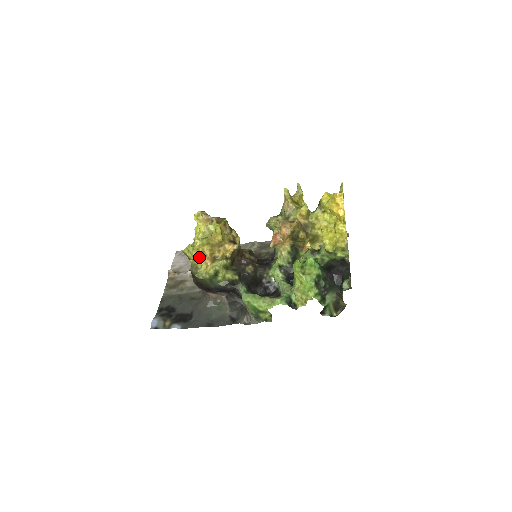
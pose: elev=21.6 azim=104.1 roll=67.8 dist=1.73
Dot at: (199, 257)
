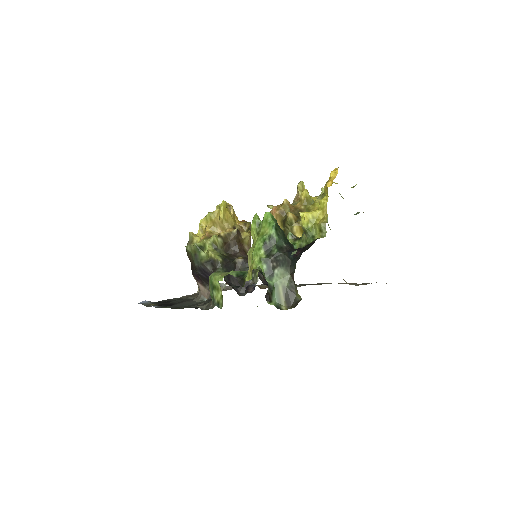
Dot at: (201, 235)
